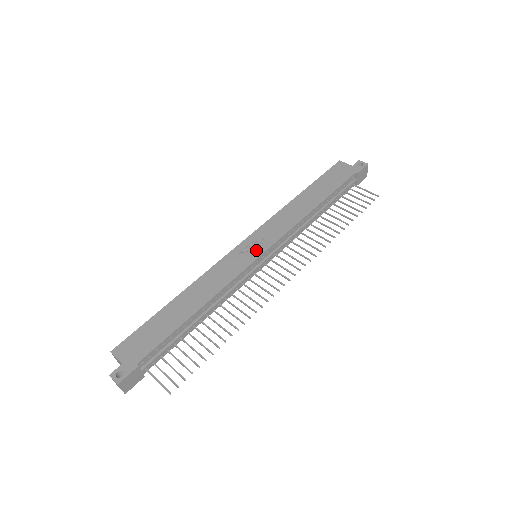
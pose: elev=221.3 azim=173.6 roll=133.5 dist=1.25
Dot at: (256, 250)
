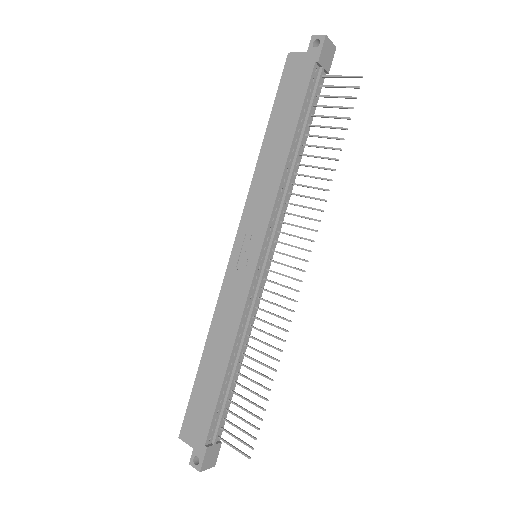
Dot at: (250, 255)
